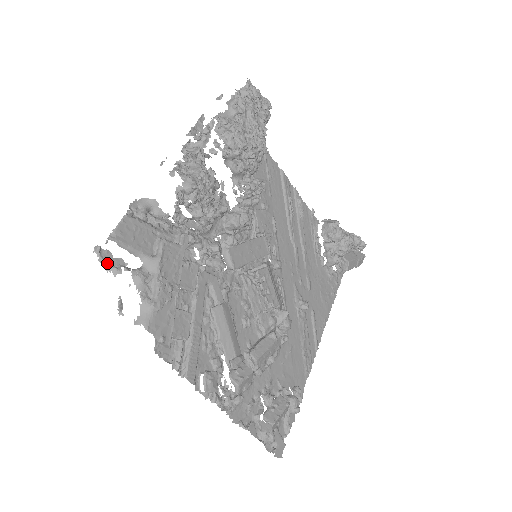
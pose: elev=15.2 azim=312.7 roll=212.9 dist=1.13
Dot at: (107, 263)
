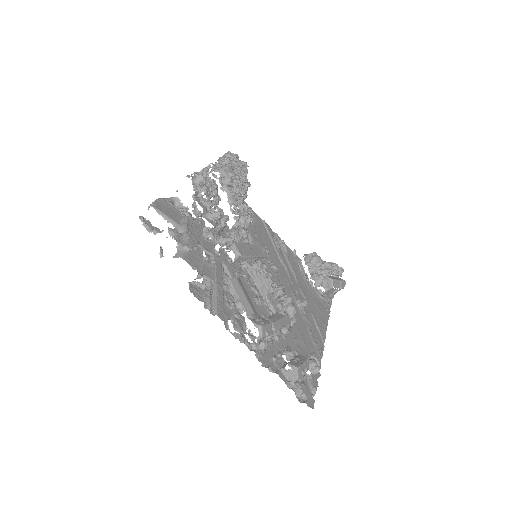
Dot at: (149, 227)
